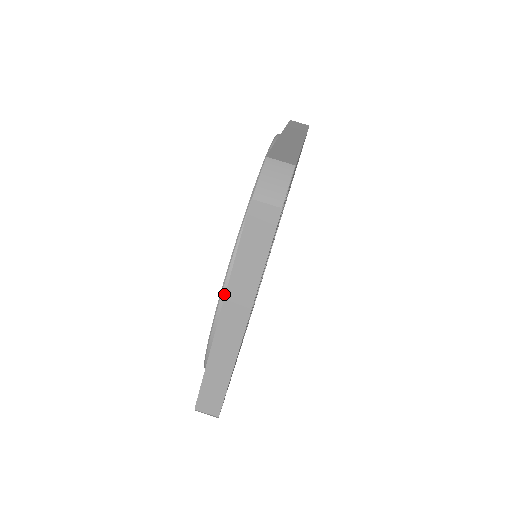
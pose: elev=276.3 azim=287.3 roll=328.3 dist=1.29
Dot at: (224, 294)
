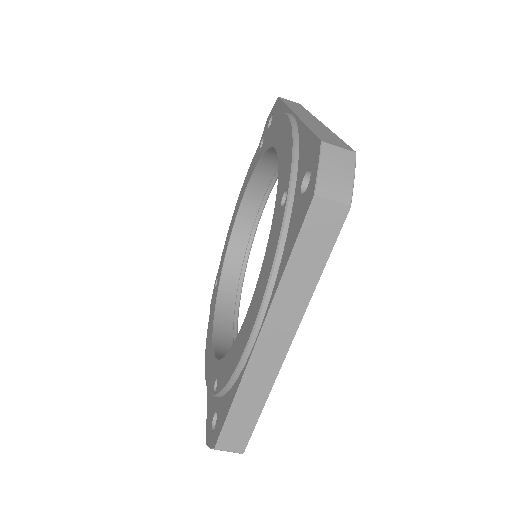
Dot at: (264, 312)
